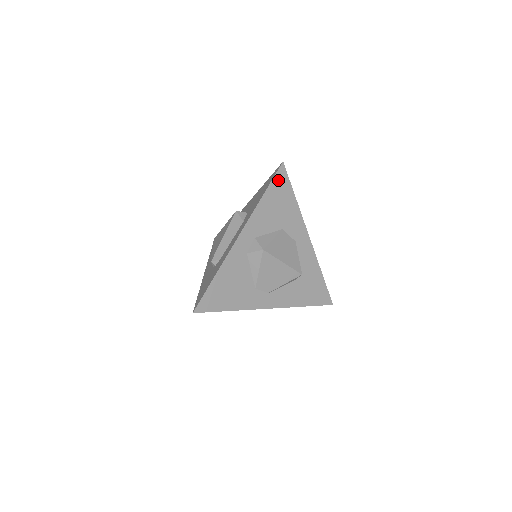
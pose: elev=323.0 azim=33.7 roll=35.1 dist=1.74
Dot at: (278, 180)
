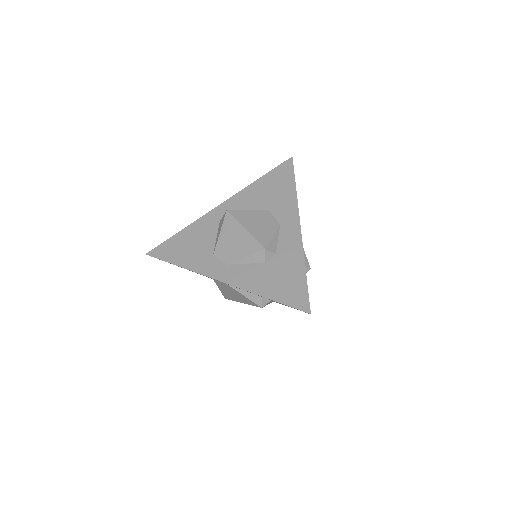
Dot at: (281, 170)
